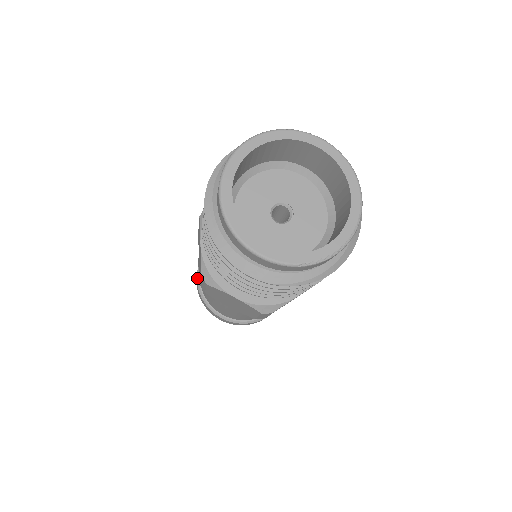
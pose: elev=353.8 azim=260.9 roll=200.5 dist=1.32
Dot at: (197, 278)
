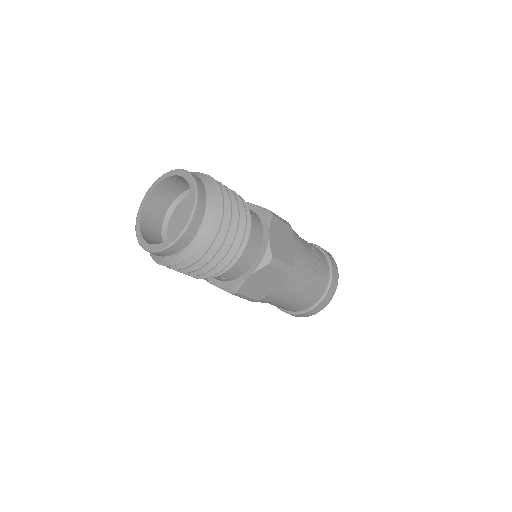
Dot at: occluded
